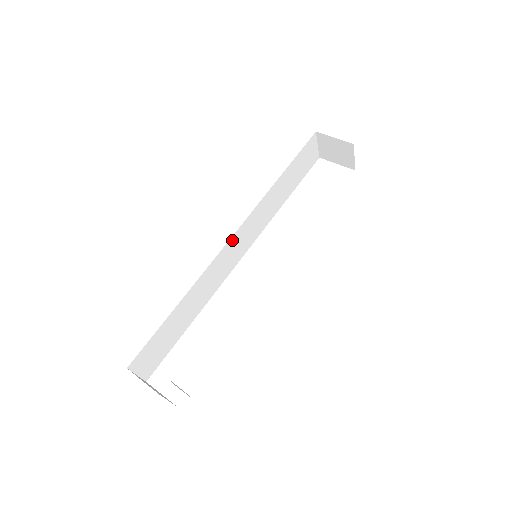
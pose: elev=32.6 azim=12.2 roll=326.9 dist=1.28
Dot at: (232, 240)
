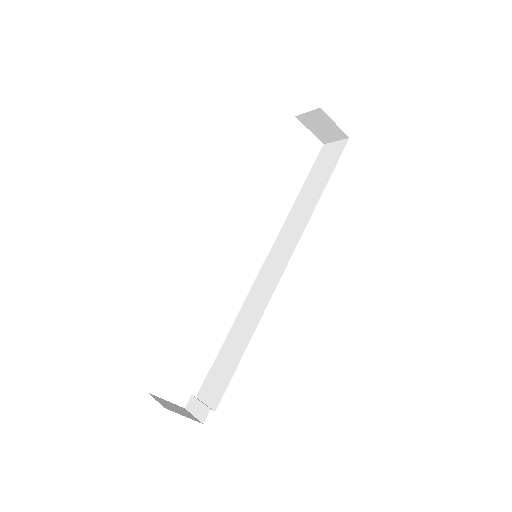
Dot at: occluded
